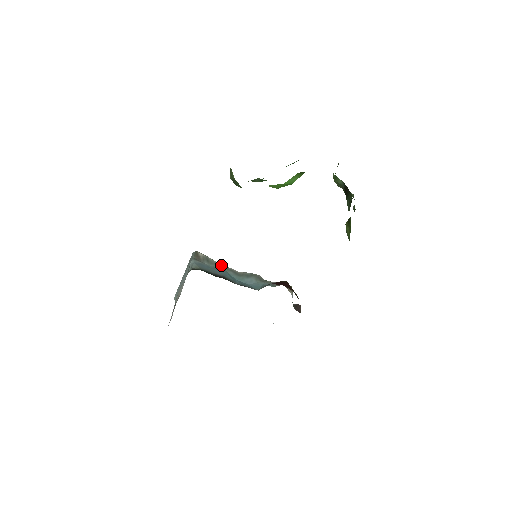
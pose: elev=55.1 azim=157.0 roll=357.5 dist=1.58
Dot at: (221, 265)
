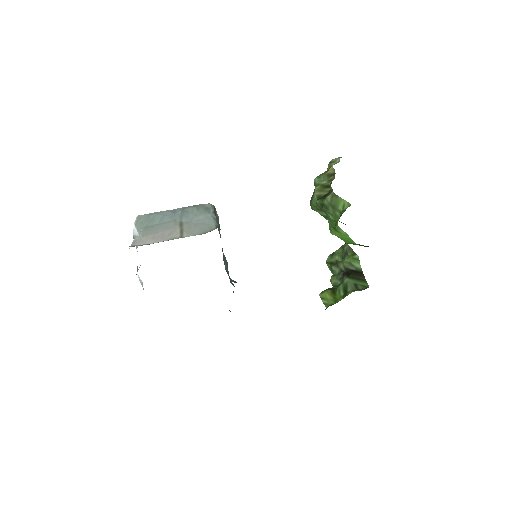
Dot at: occluded
